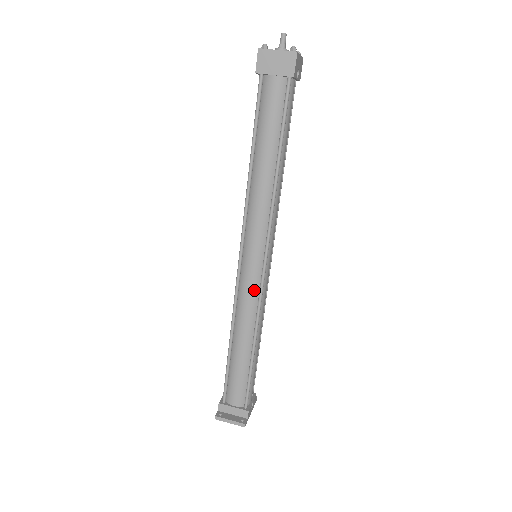
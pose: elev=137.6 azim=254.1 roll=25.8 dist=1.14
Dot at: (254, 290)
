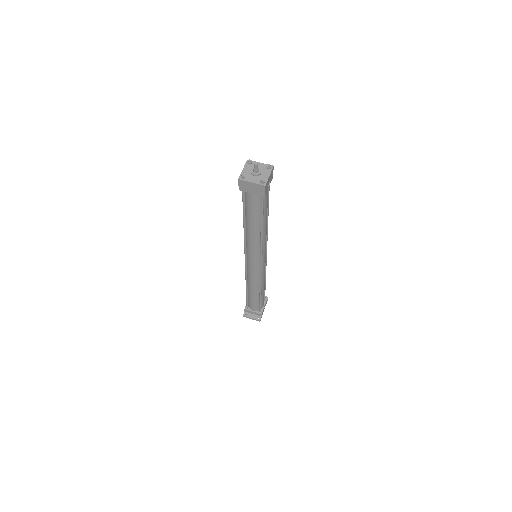
Dot at: (256, 274)
